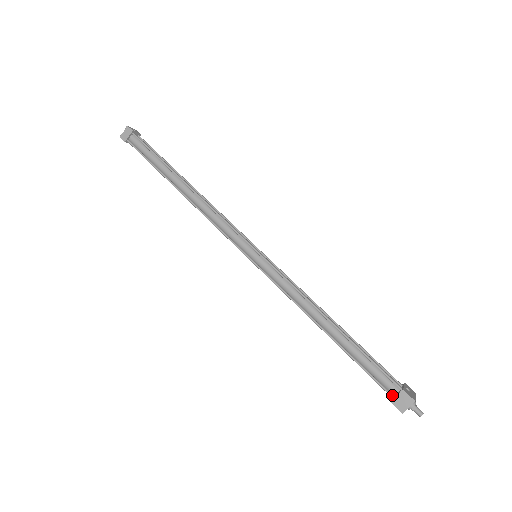
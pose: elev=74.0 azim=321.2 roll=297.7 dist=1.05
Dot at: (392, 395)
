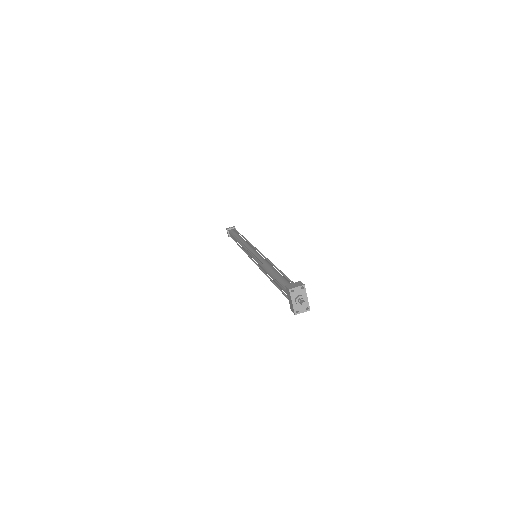
Dot at: occluded
